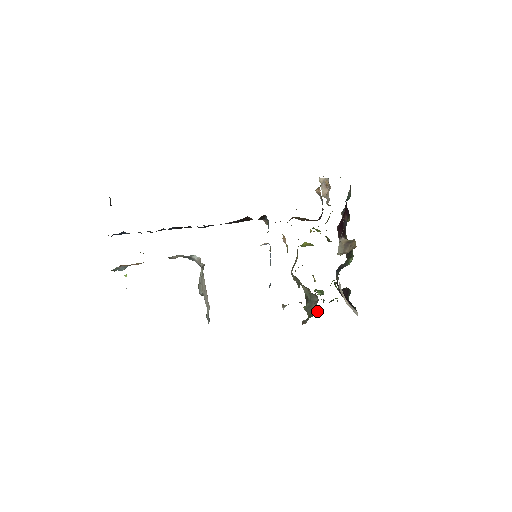
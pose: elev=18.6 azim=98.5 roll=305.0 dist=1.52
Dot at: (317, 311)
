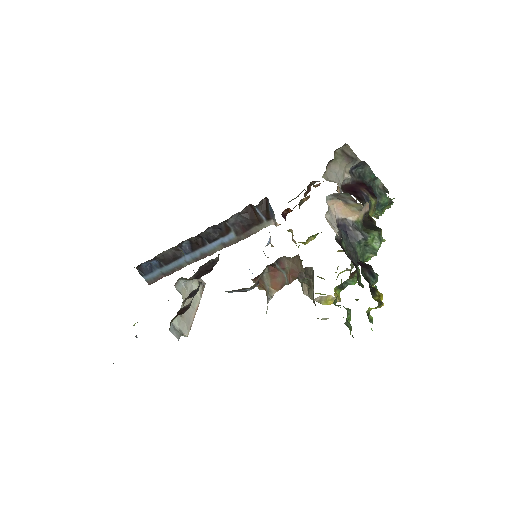
Dot at: occluded
